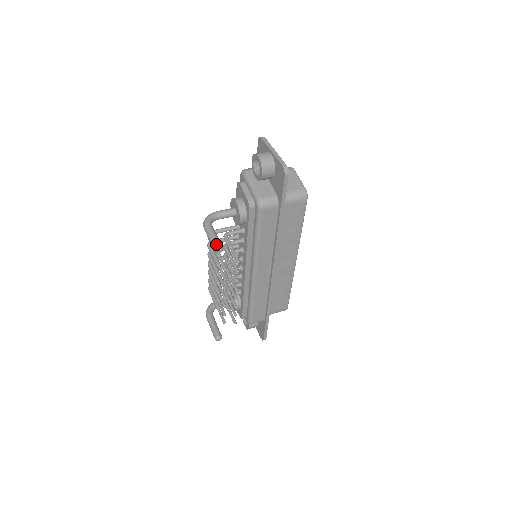
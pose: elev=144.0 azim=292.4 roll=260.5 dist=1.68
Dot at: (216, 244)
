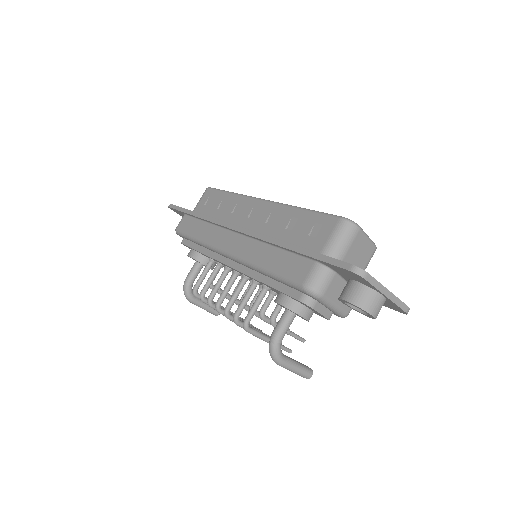
Dot at: (308, 377)
